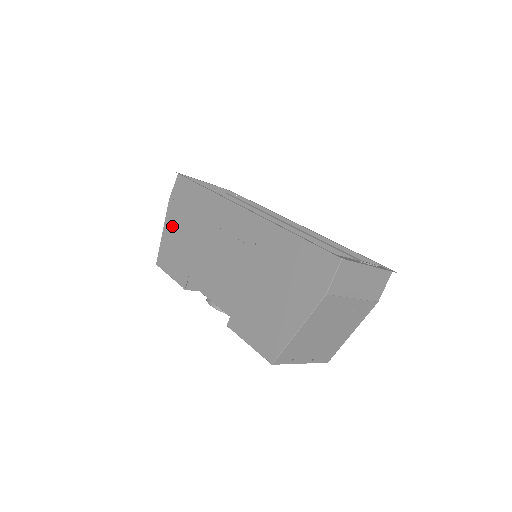
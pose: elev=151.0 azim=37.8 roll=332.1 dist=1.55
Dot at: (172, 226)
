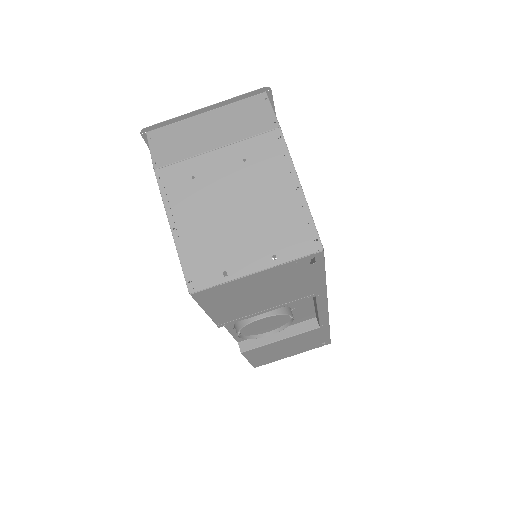
Dot at: occluded
